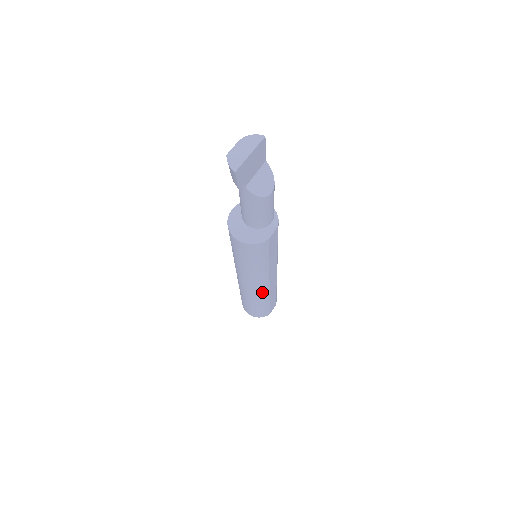
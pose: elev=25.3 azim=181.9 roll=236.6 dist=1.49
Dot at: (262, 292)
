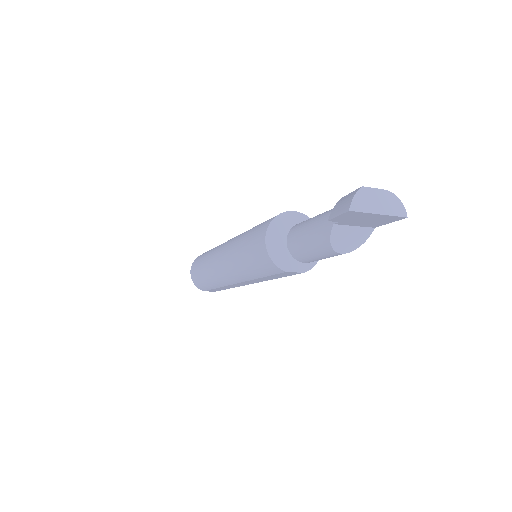
Dot at: (222, 280)
